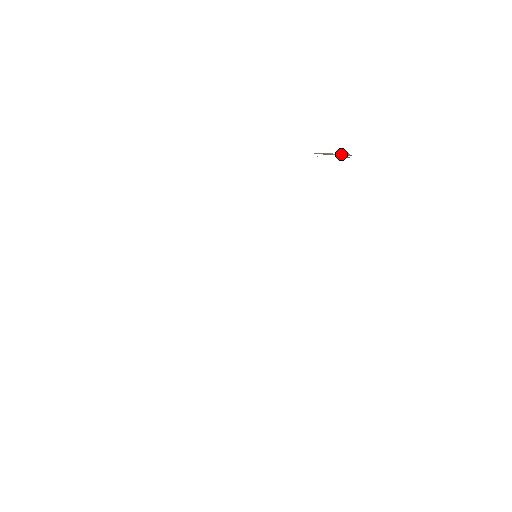
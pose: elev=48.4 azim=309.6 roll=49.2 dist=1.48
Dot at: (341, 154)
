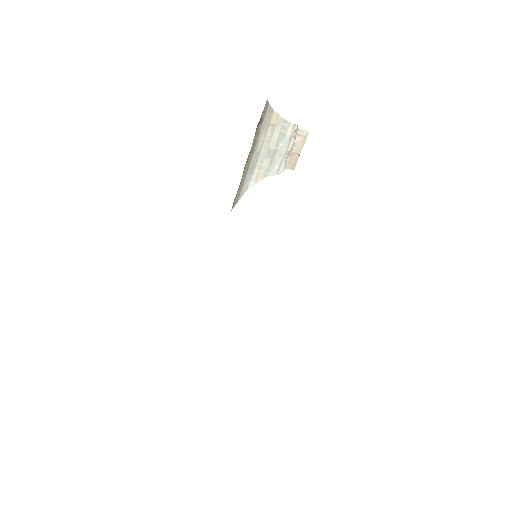
Dot at: (301, 140)
